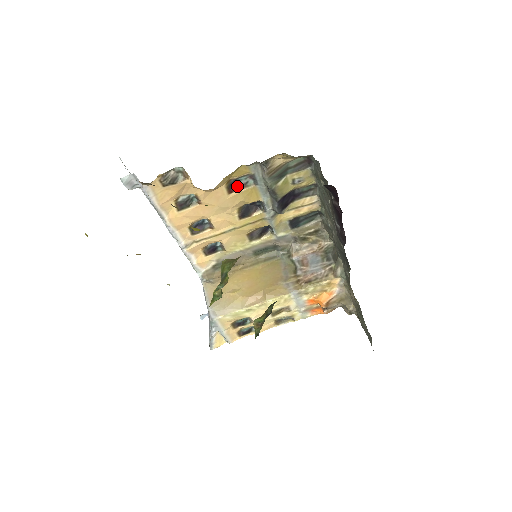
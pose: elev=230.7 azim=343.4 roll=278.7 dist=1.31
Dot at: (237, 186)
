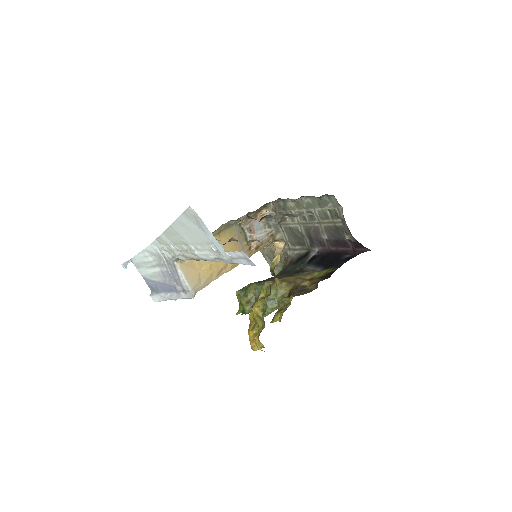
Dot at: (280, 222)
